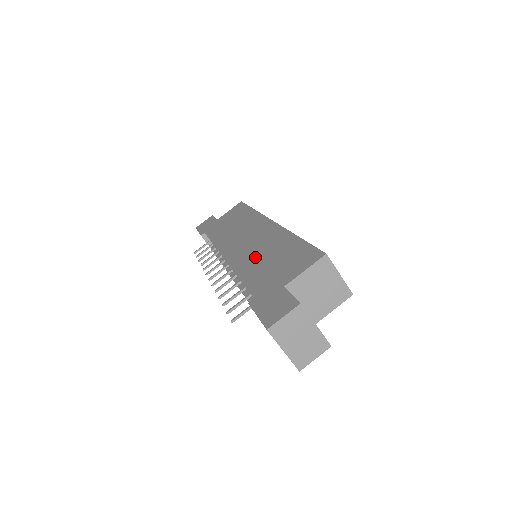
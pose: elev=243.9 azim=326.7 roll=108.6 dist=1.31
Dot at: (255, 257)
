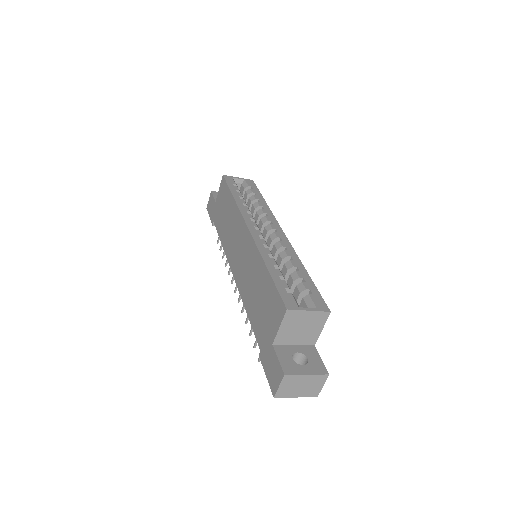
Dot at: (249, 287)
